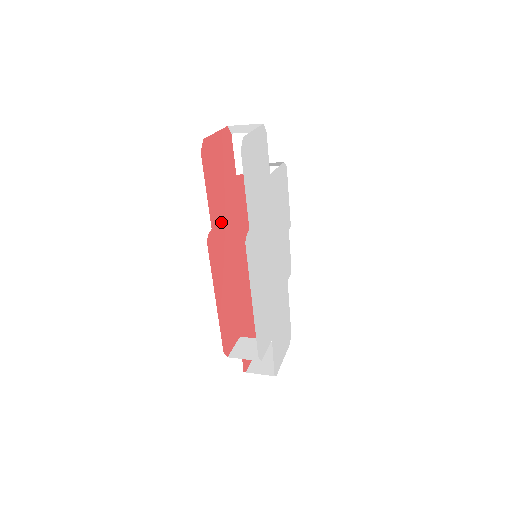
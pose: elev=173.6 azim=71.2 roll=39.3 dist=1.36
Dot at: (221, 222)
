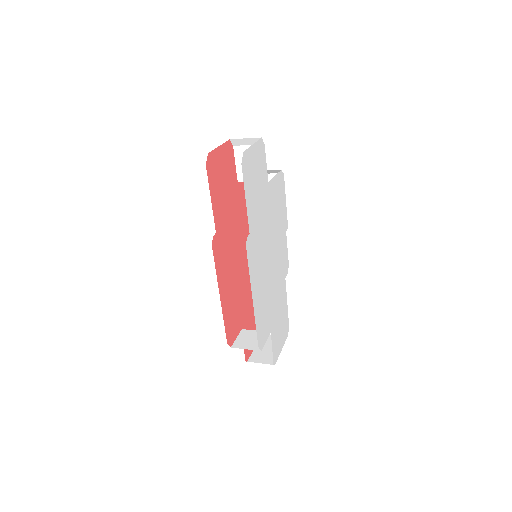
Dot at: (224, 226)
